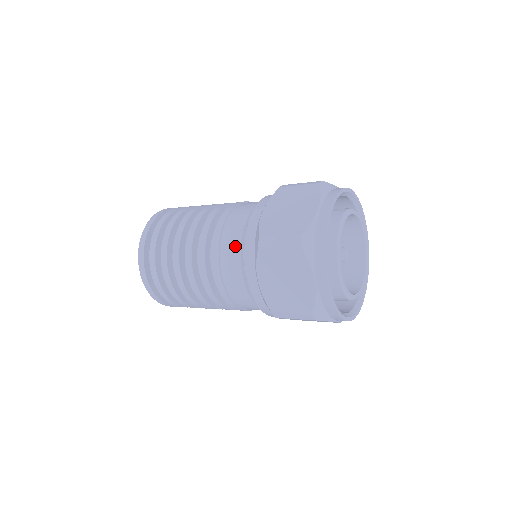
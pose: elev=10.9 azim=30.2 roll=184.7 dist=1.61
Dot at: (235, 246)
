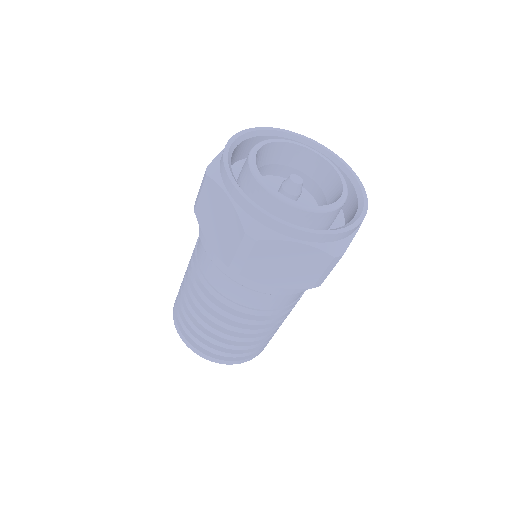
Dot at: occluded
